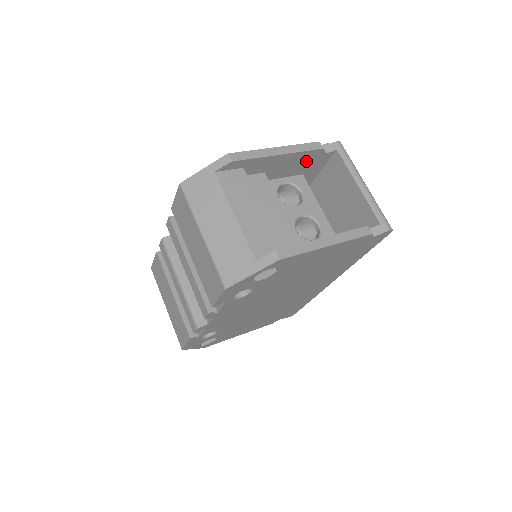
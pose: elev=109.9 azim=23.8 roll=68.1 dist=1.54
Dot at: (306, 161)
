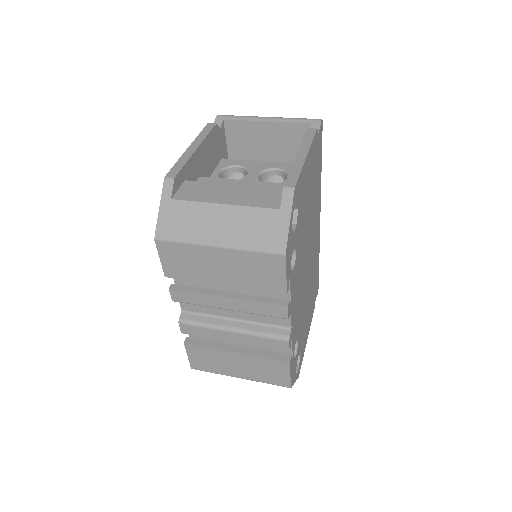
Dot at: (214, 146)
